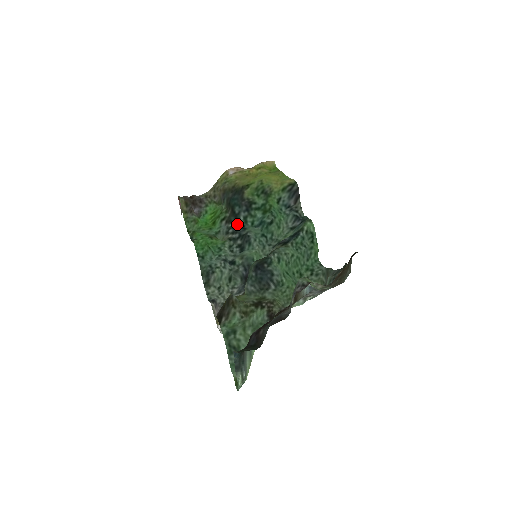
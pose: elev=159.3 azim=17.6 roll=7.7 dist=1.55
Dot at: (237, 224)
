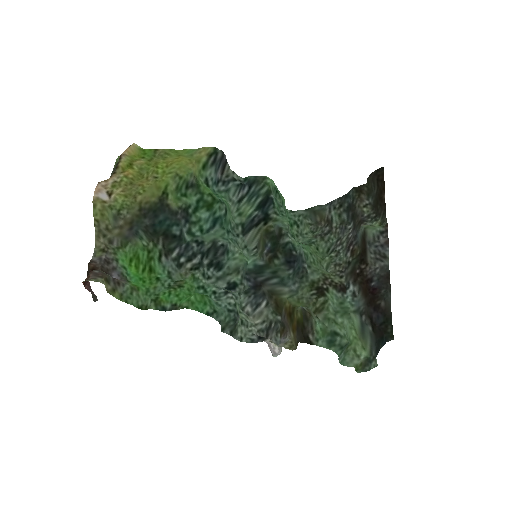
Dot at: (186, 246)
